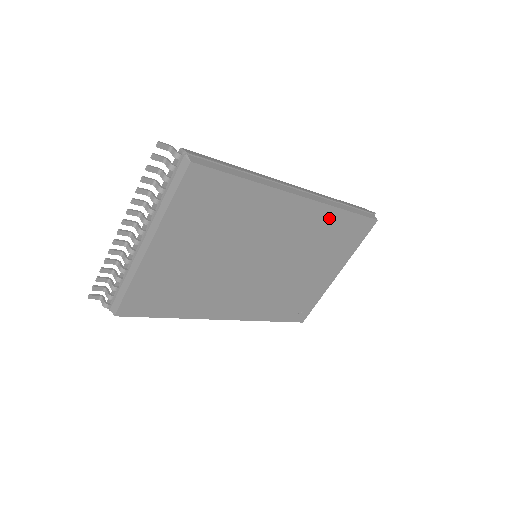
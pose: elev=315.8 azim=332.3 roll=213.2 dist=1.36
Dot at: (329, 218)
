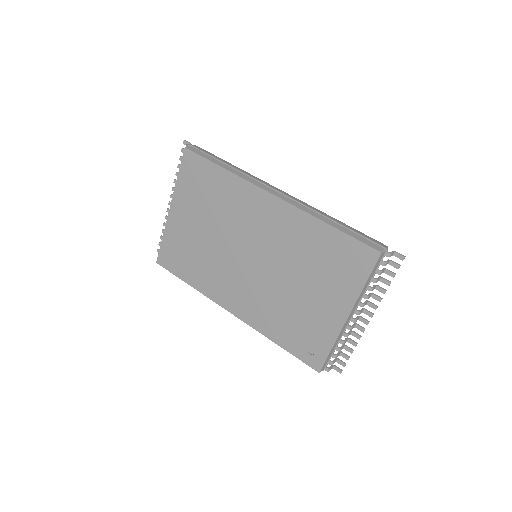
Dot at: (310, 229)
